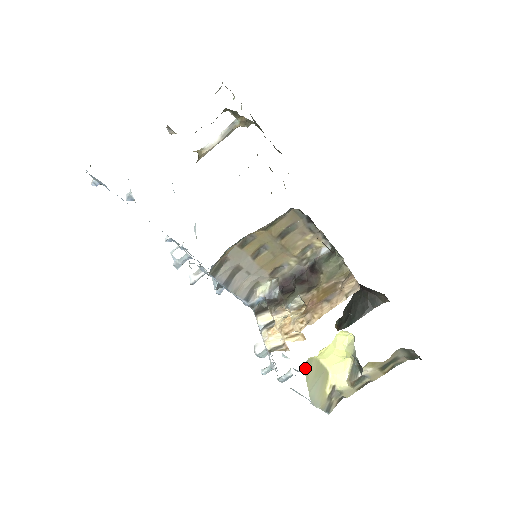
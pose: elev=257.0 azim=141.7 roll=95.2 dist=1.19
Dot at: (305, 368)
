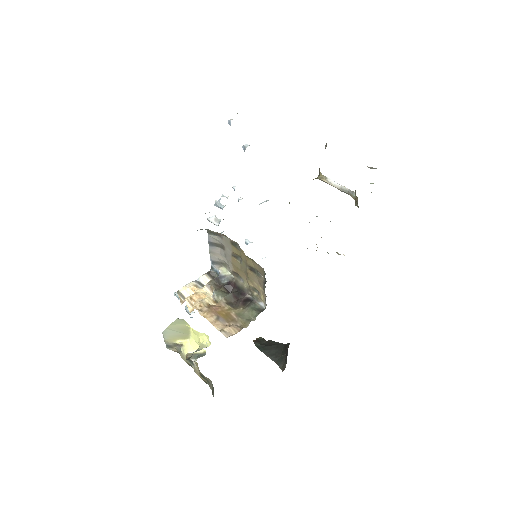
Dot at: (177, 320)
